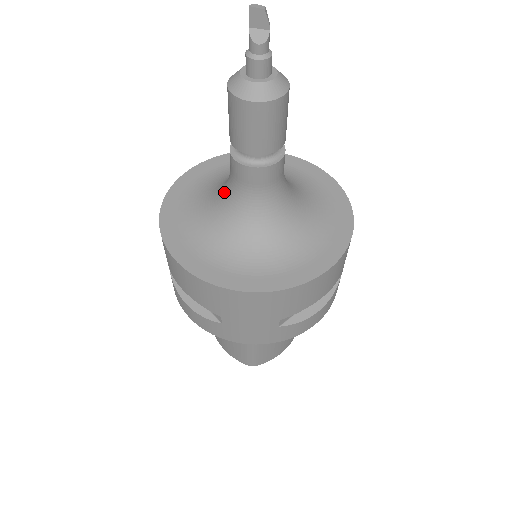
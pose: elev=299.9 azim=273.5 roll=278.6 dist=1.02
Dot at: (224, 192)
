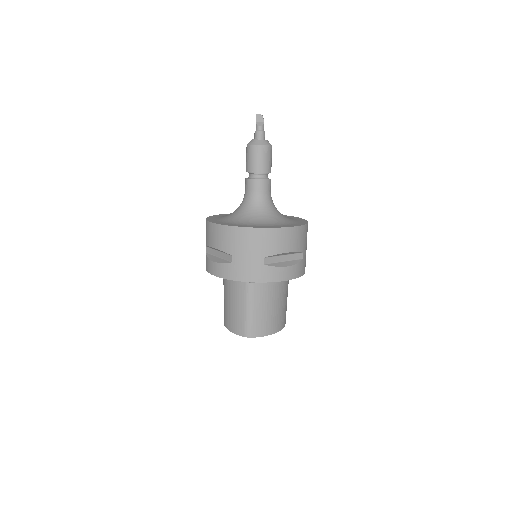
Dot at: (241, 203)
